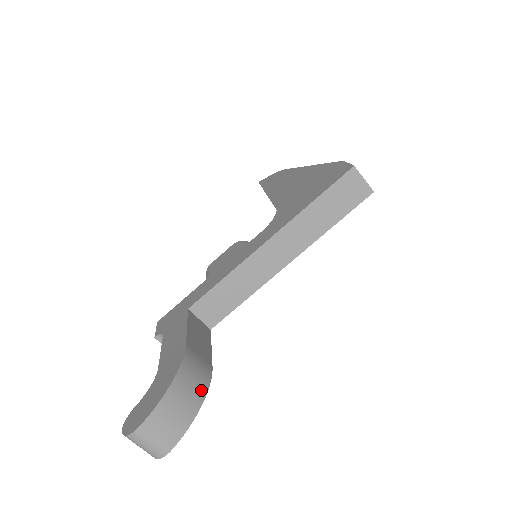
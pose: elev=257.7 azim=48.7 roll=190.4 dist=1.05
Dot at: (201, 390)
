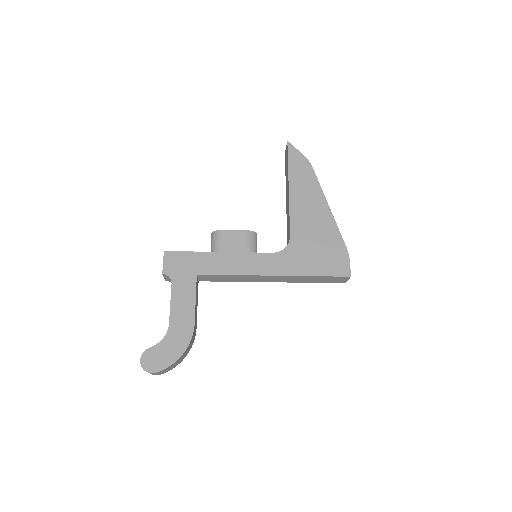
Dot at: (189, 350)
